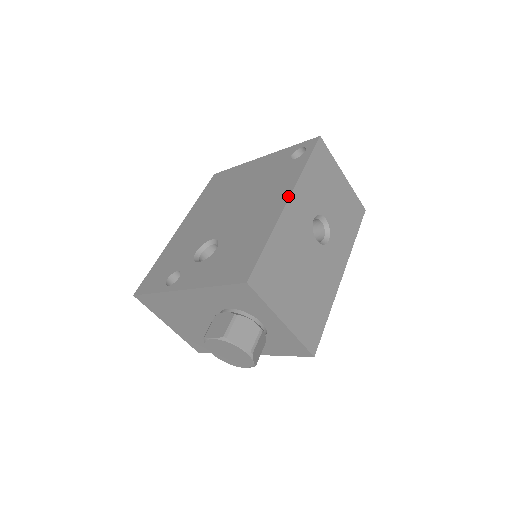
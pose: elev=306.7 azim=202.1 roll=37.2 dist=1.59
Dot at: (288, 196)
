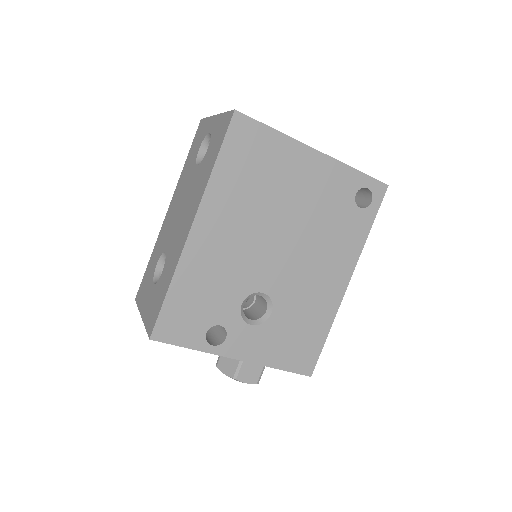
Dot at: (350, 278)
